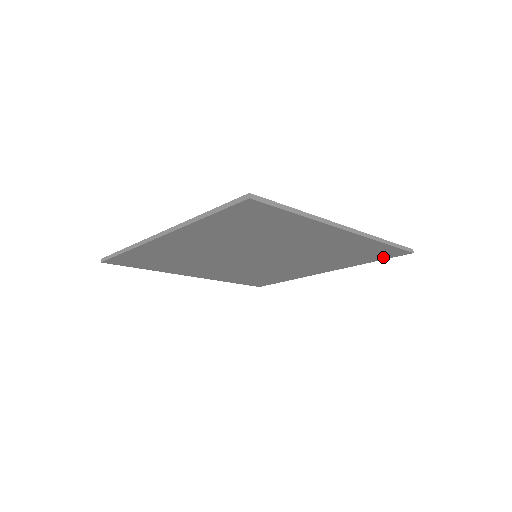
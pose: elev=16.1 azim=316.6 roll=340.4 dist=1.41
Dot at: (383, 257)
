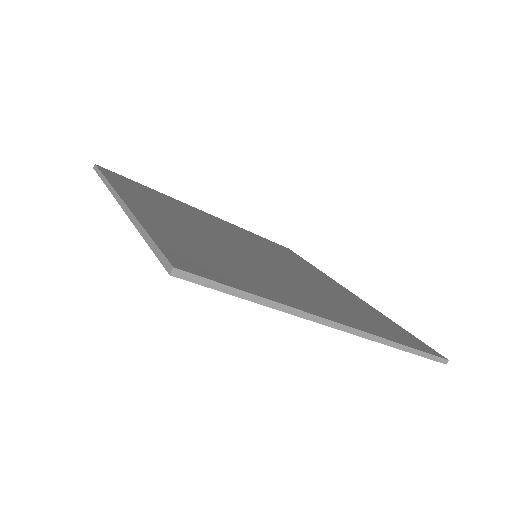
Dot at: occluded
